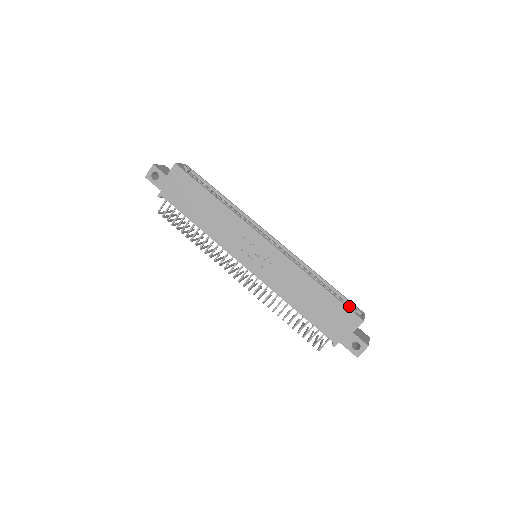
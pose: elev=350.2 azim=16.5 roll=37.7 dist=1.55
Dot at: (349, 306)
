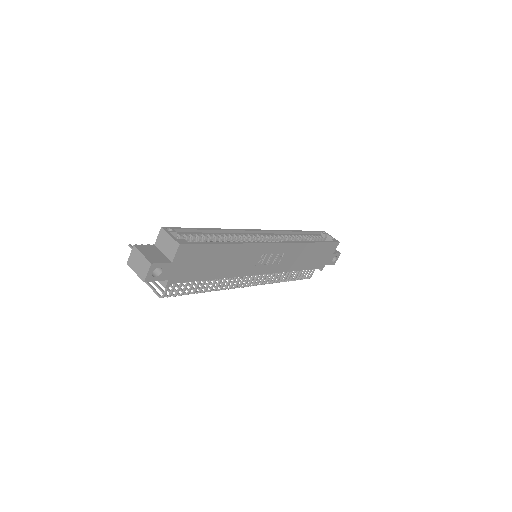
Dot at: (318, 236)
